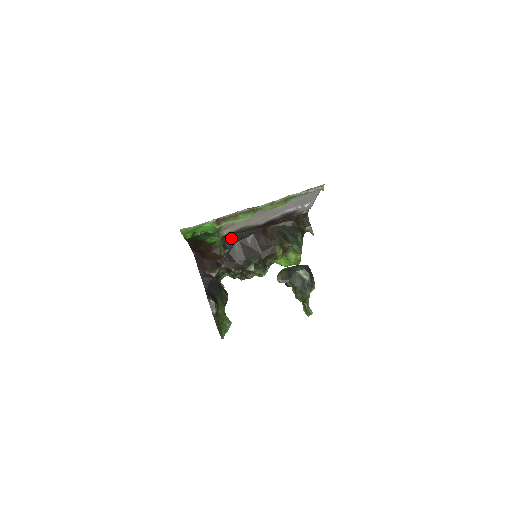
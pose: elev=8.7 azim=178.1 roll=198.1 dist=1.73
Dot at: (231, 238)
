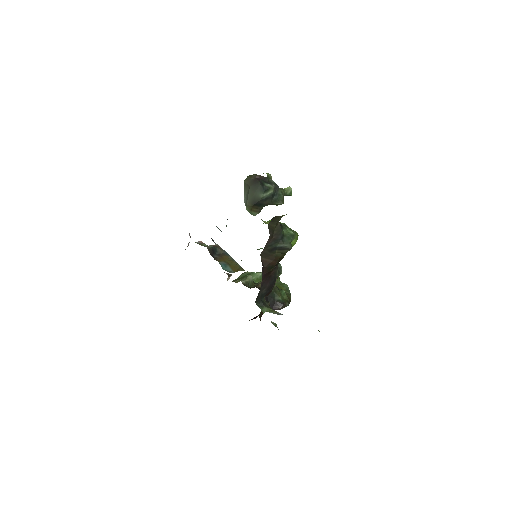
Dot at: (257, 296)
